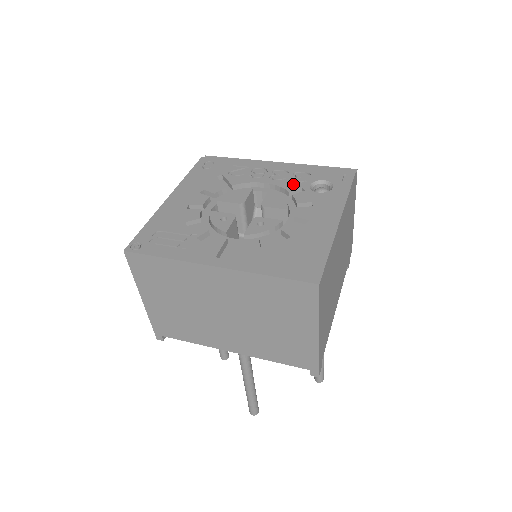
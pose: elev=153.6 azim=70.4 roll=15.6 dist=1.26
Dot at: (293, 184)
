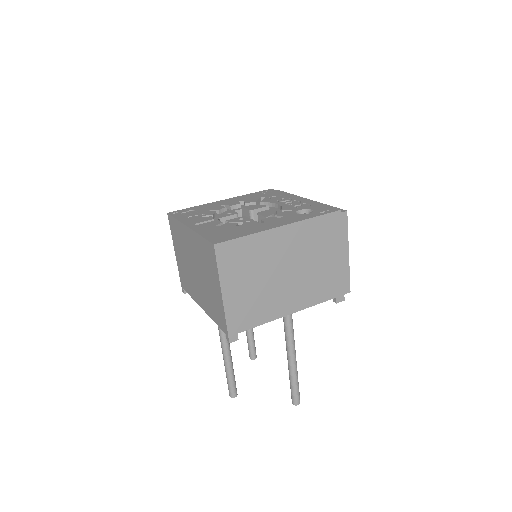
Dot at: (291, 207)
